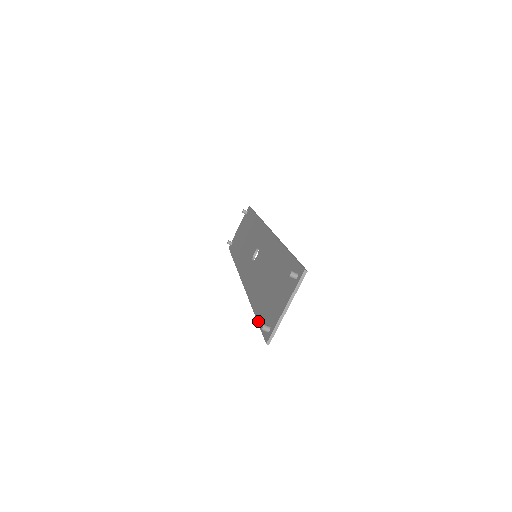
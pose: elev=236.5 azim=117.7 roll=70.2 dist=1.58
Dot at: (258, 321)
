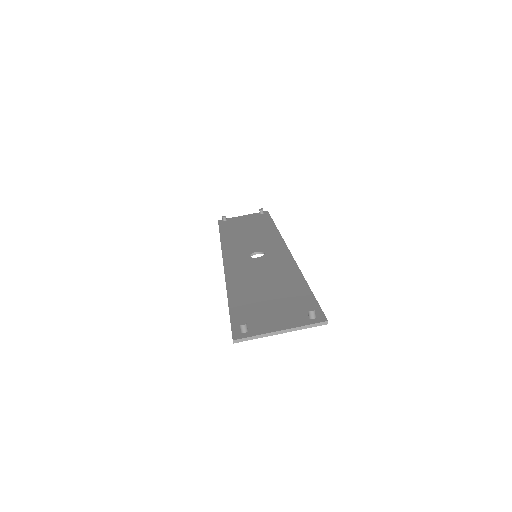
Dot at: (231, 311)
